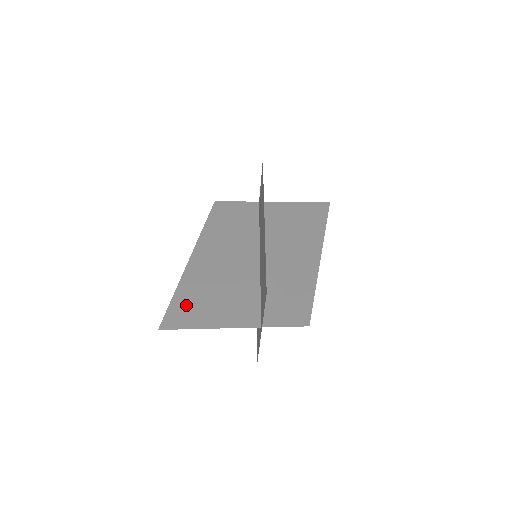
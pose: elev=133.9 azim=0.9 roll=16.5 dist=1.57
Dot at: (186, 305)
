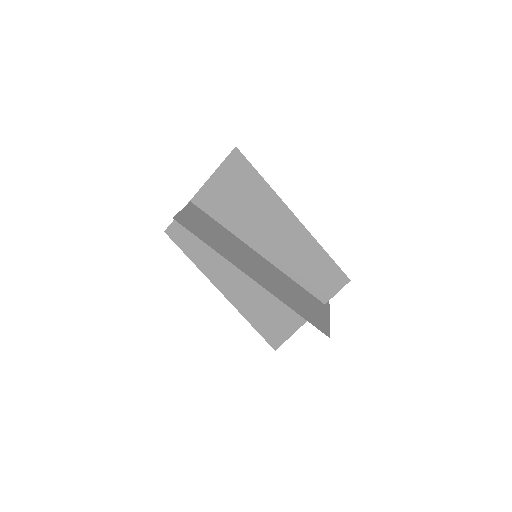
Dot at: (267, 326)
